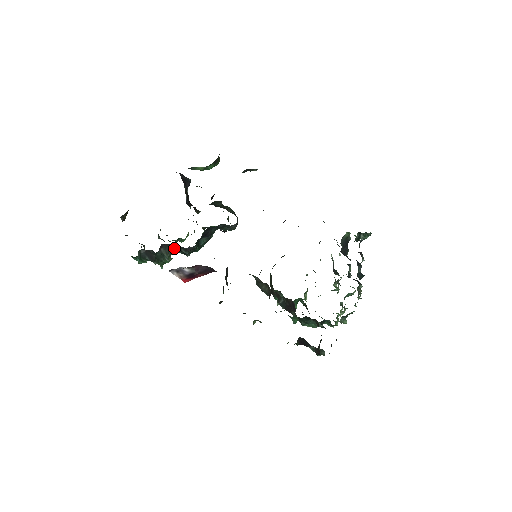
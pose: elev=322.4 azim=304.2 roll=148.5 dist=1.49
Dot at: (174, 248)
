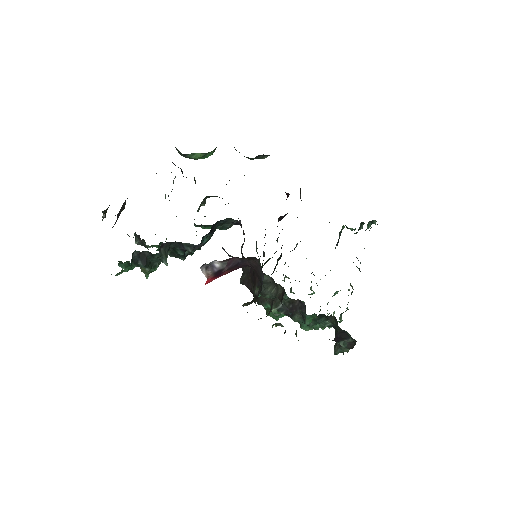
Dot at: (171, 249)
